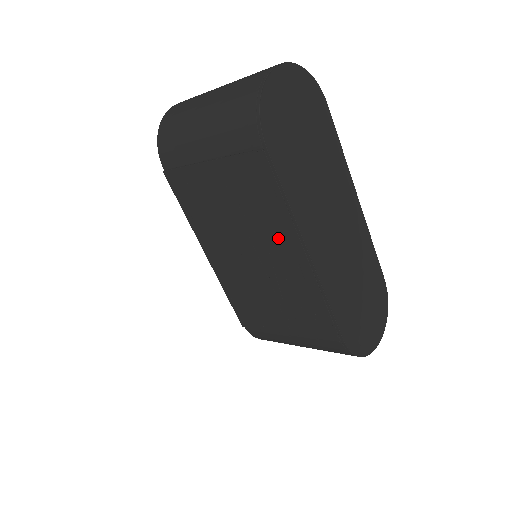
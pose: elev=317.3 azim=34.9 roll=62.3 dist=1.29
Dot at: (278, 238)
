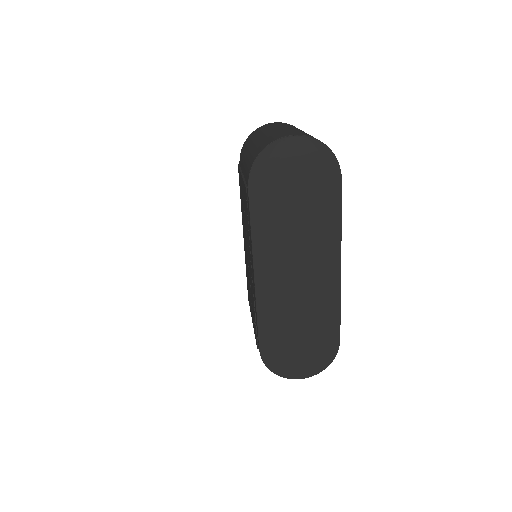
Dot at: occluded
